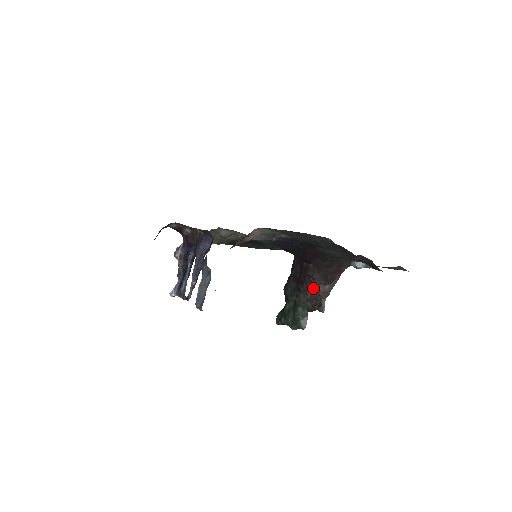
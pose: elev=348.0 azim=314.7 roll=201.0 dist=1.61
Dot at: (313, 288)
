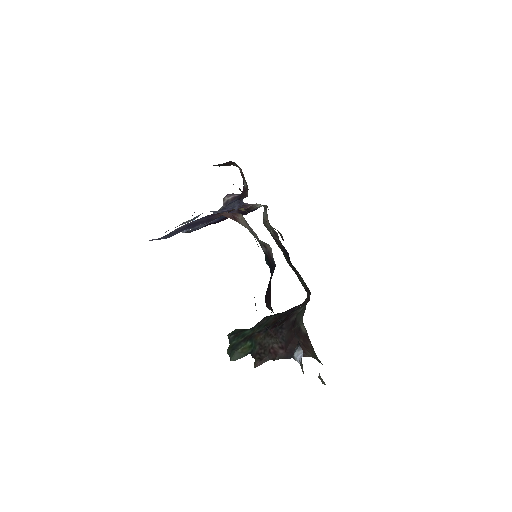
Dot at: (273, 339)
